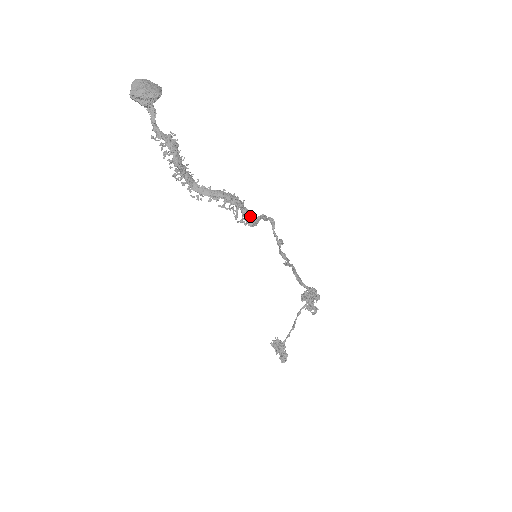
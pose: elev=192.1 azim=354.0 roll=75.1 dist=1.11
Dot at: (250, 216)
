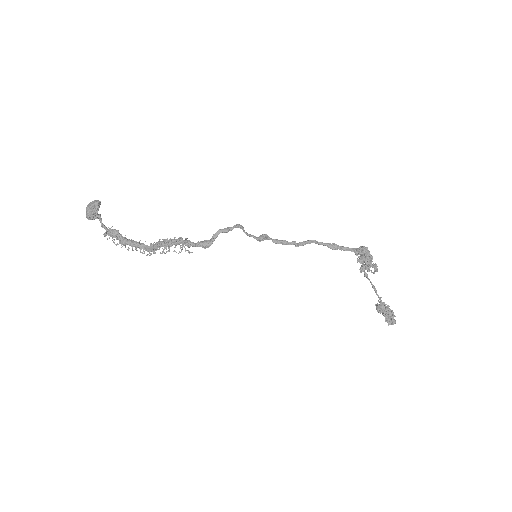
Dot at: (190, 246)
